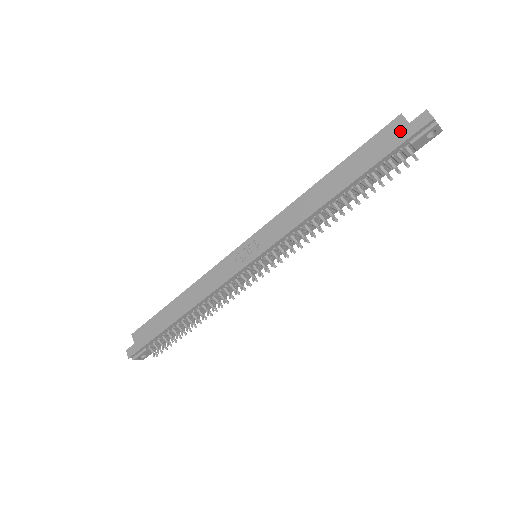
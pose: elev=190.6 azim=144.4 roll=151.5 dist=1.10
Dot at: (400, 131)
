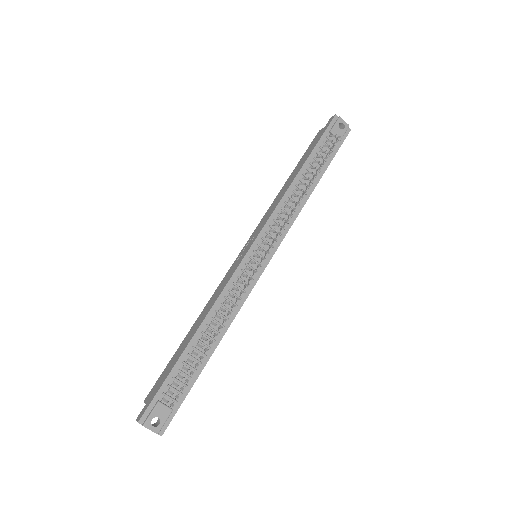
Dot at: (321, 132)
